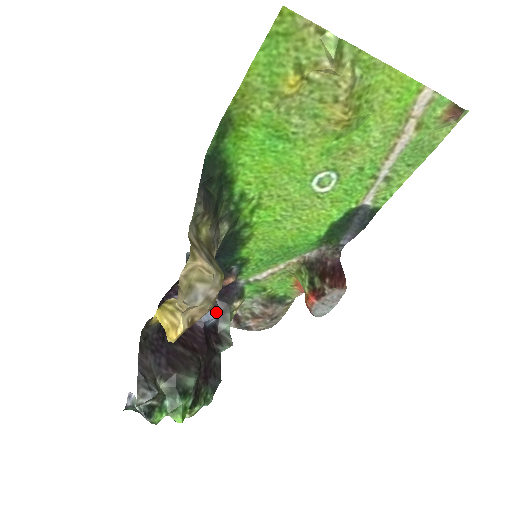
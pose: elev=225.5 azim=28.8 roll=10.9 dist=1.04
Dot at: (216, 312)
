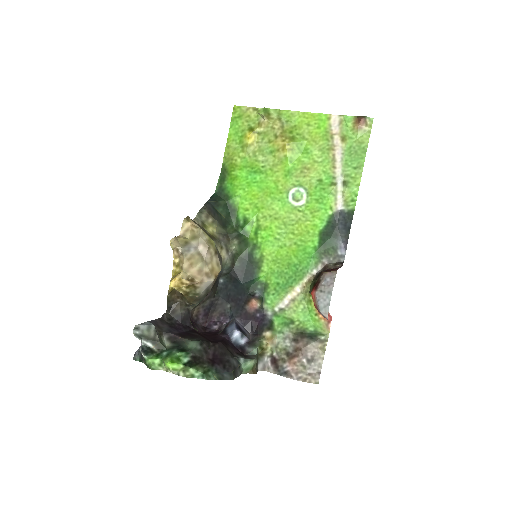
Dot at: (243, 332)
